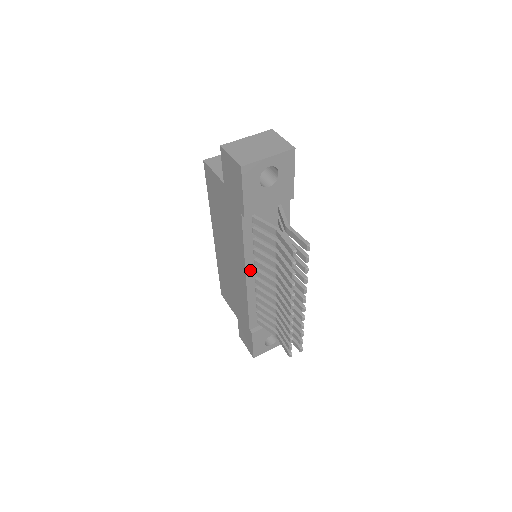
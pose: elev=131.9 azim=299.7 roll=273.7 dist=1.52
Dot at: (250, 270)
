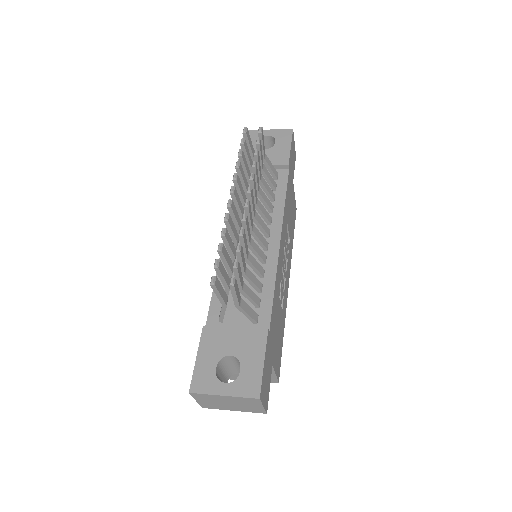
Dot at: occluded
